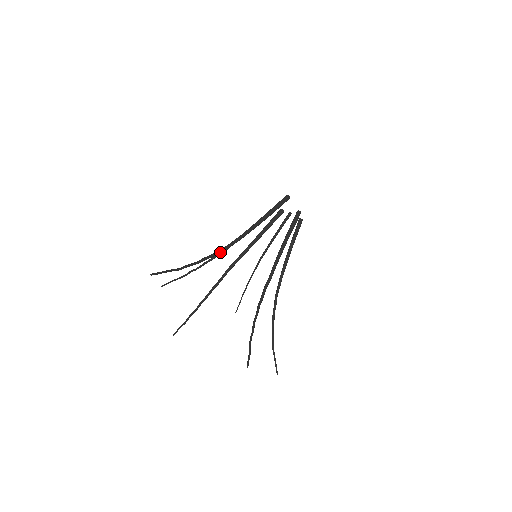
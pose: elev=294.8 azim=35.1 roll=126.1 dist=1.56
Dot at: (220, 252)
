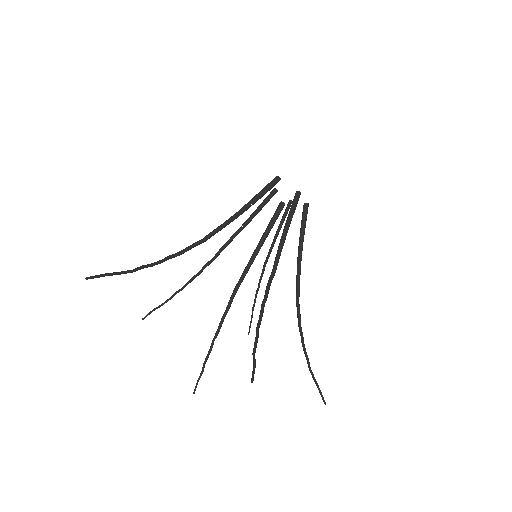
Dot at: (209, 261)
